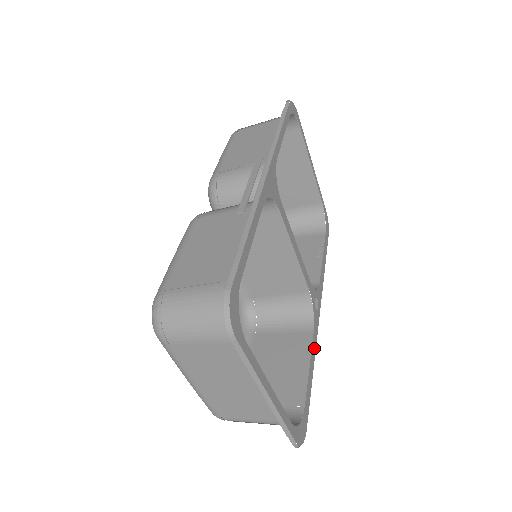
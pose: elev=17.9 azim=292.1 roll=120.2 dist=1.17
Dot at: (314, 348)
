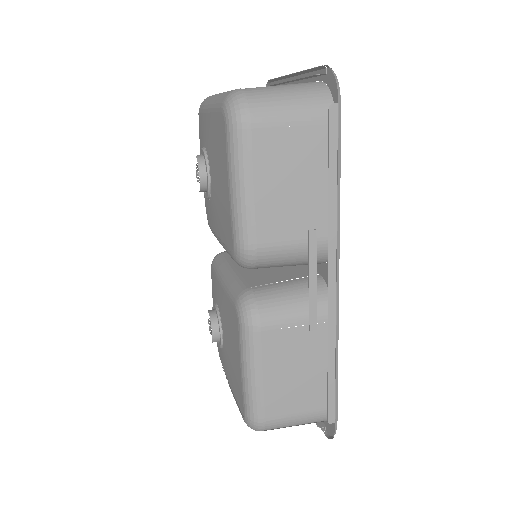
Dot at: occluded
